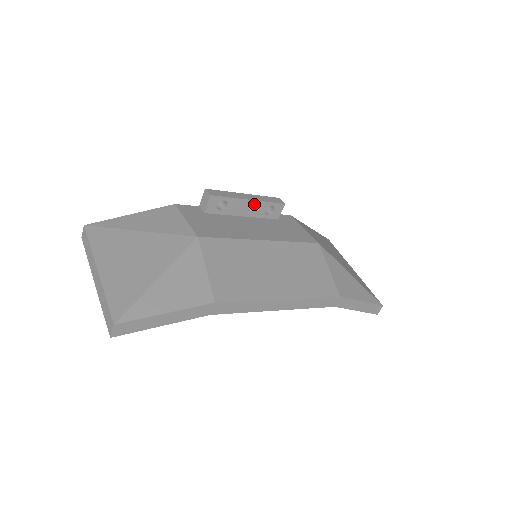
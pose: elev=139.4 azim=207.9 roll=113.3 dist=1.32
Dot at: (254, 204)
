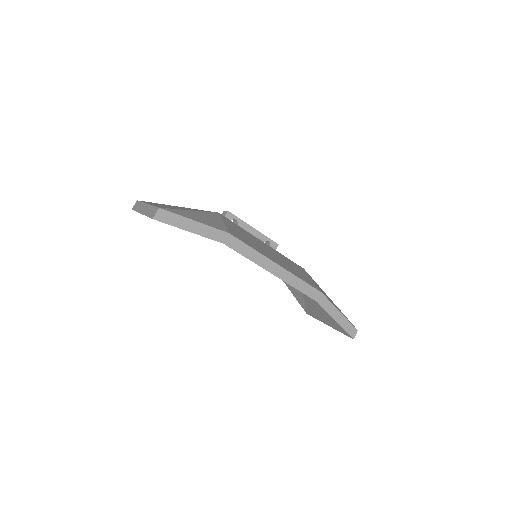
Dot at: (256, 234)
